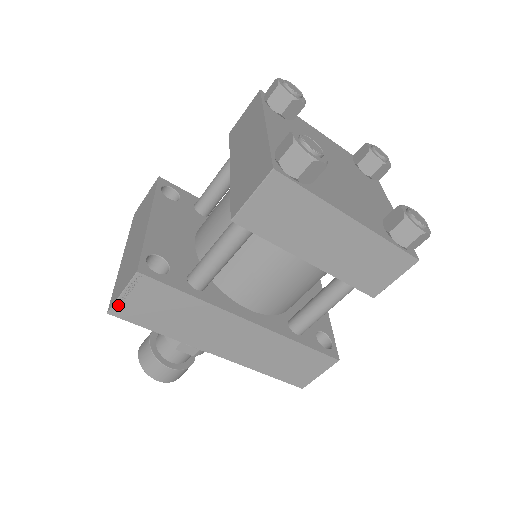
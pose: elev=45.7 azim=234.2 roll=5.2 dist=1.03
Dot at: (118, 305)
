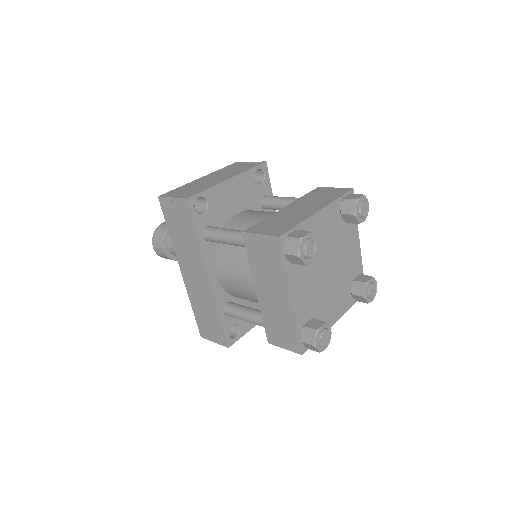
Dot at: (165, 200)
